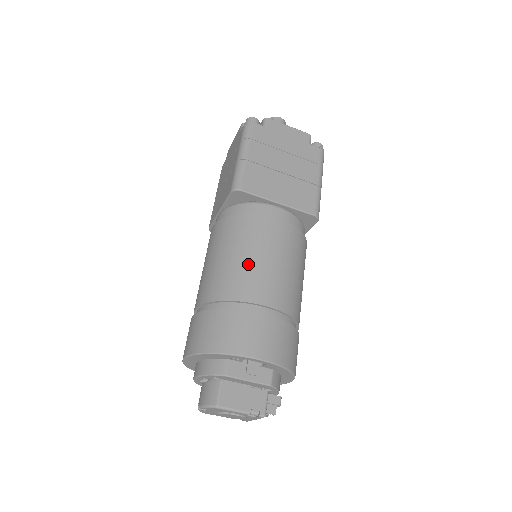
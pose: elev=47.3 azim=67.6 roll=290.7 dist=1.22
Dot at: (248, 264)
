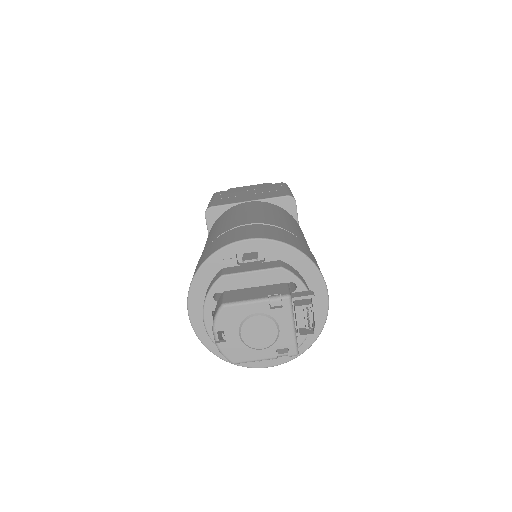
Dot at: (226, 222)
